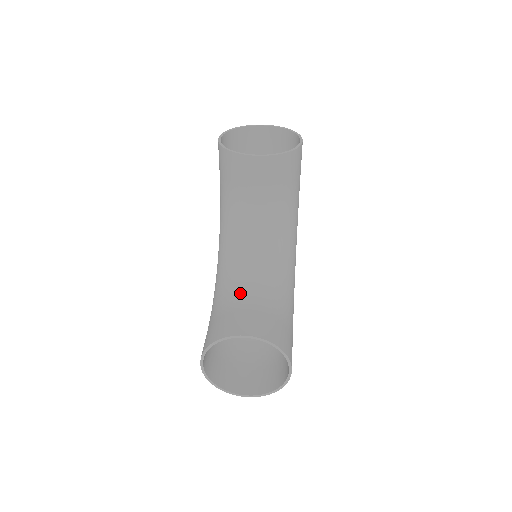
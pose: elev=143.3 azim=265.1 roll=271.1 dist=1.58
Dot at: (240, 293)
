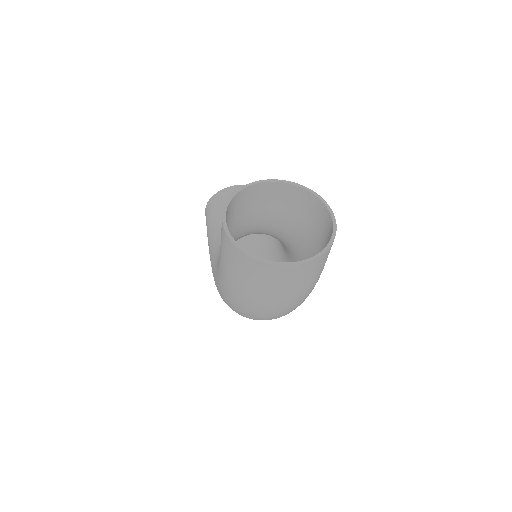
Dot at: occluded
